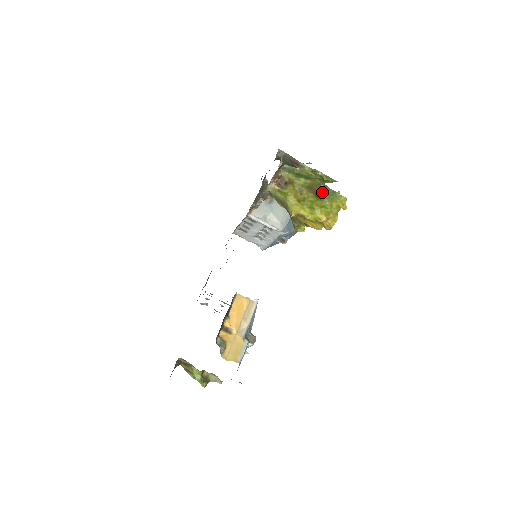
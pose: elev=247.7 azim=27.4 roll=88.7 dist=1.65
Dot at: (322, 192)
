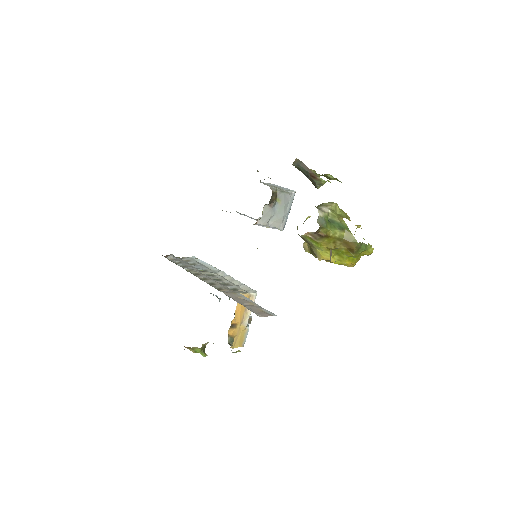
Dot at: (357, 249)
